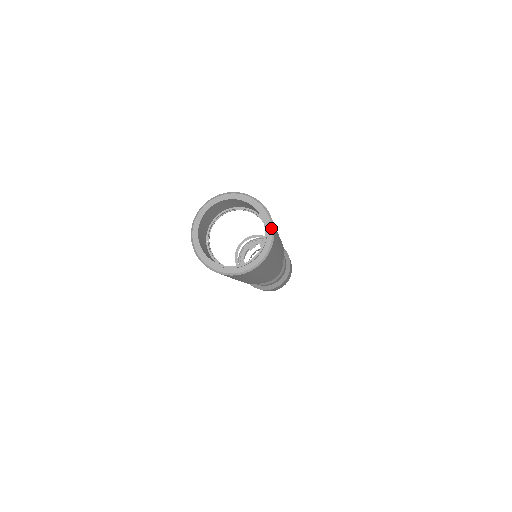
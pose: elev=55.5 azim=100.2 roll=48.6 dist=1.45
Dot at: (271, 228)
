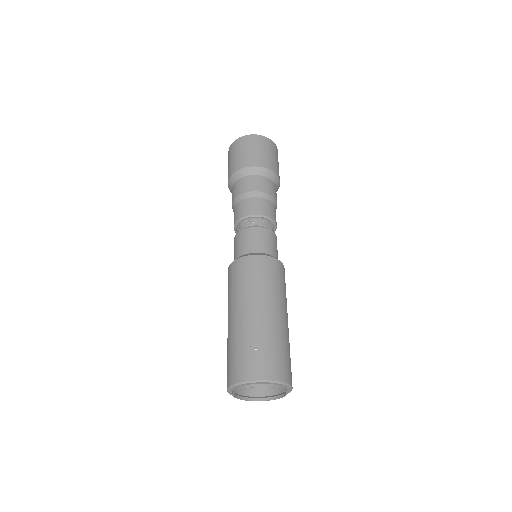
Dot at: (290, 390)
